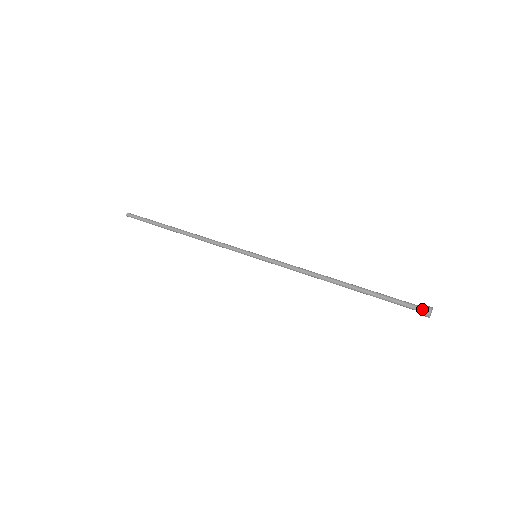
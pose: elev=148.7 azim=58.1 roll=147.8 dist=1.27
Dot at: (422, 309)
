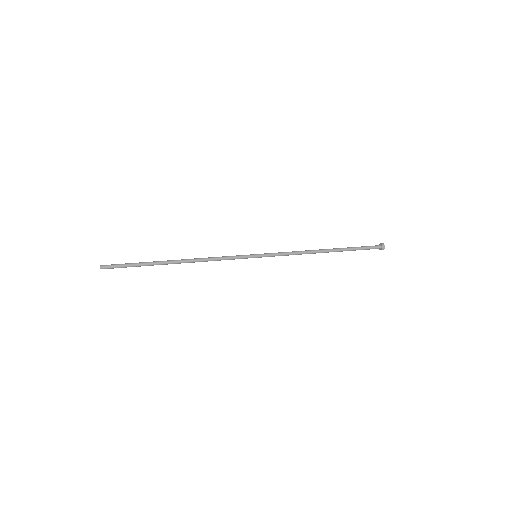
Dot at: (379, 247)
